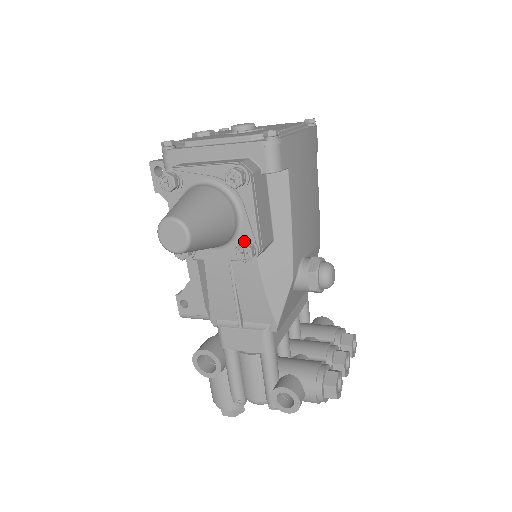
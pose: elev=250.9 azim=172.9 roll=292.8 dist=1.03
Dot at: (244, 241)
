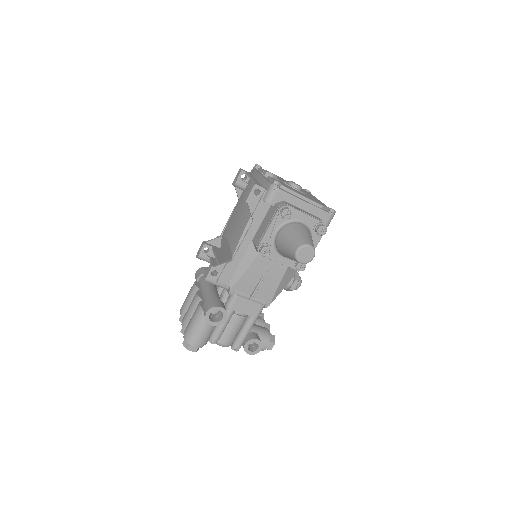
Dot at: occluded
